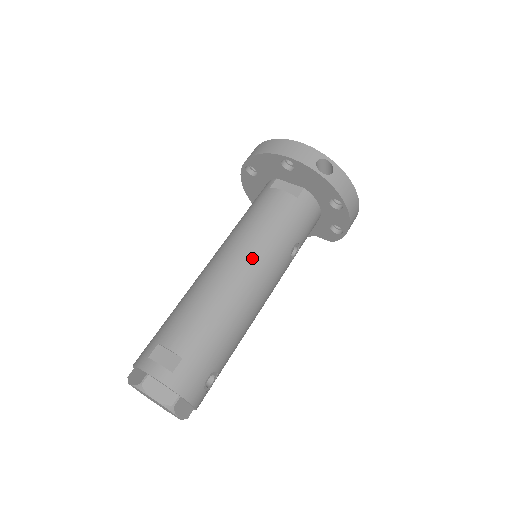
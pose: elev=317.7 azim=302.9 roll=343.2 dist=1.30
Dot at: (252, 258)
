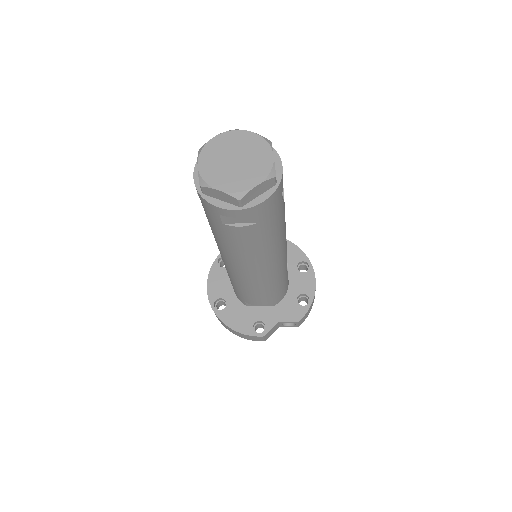
Dot at: occluded
